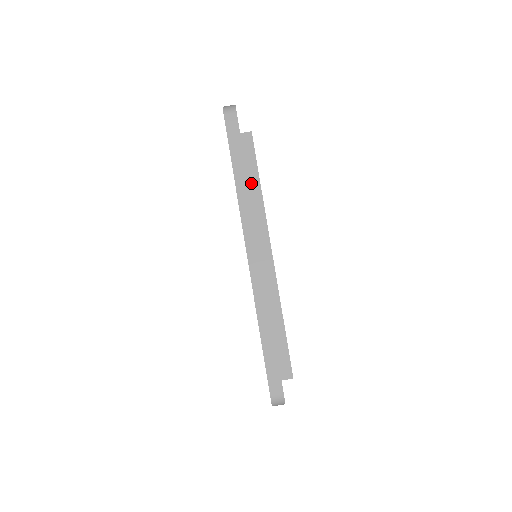
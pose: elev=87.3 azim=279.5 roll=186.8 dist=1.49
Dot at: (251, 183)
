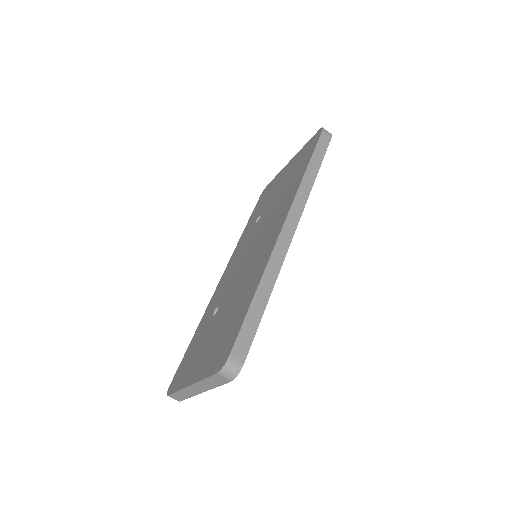
Dot at: occluded
